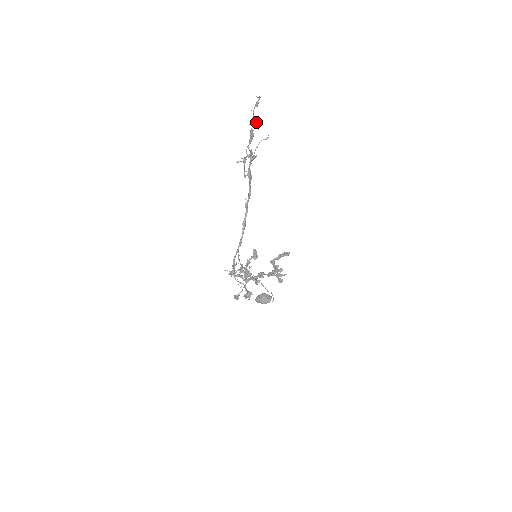
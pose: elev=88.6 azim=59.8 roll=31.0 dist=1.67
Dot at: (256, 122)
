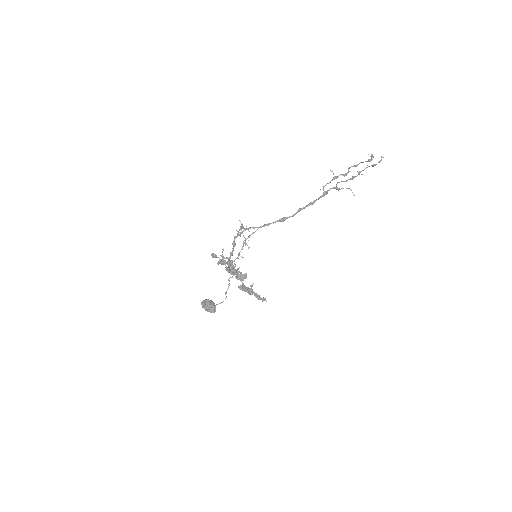
Dot at: (372, 155)
